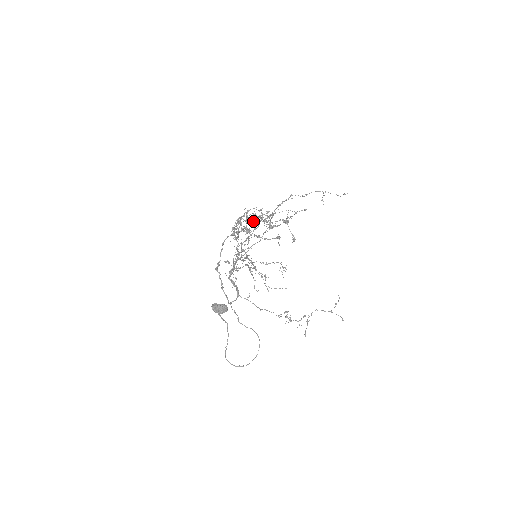
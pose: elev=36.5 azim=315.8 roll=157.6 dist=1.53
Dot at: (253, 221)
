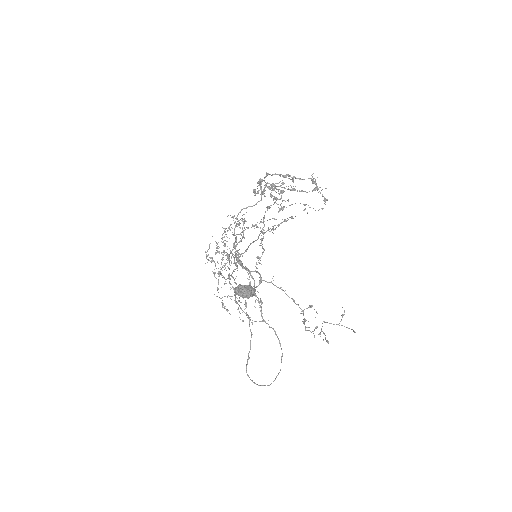
Dot at: (282, 176)
